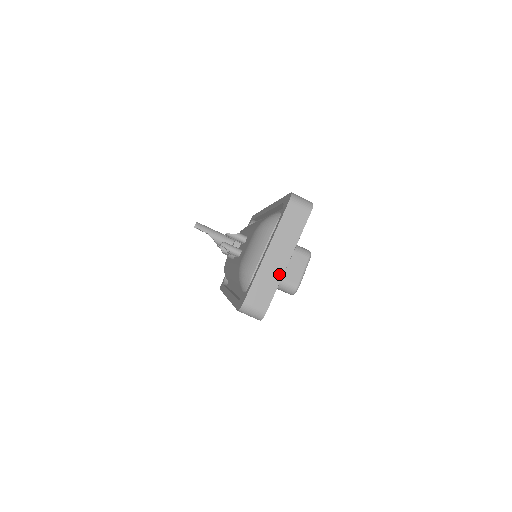
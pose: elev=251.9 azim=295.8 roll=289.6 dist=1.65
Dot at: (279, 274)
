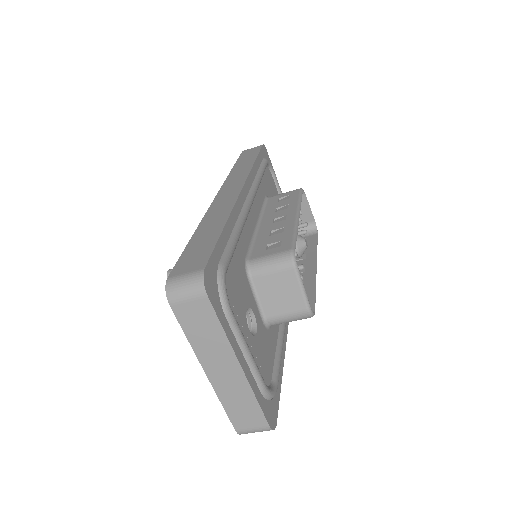
Dot at: (244, 385)
